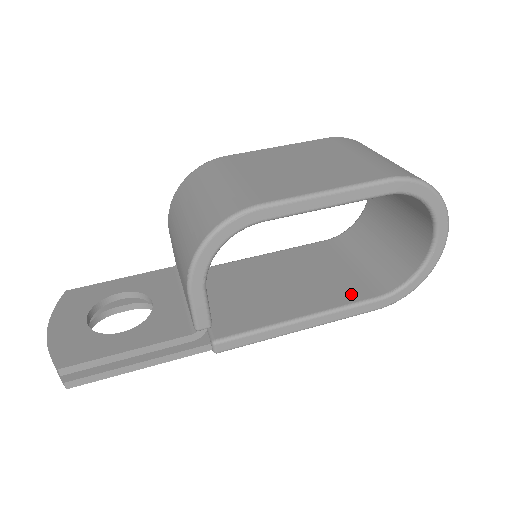
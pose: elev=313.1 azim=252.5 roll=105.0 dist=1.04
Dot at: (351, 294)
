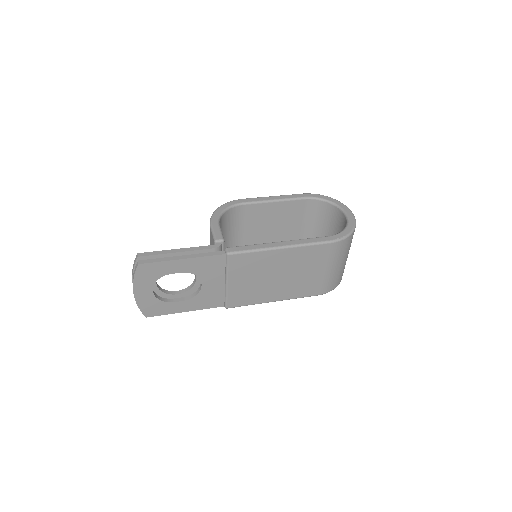
Dot at: occluded
